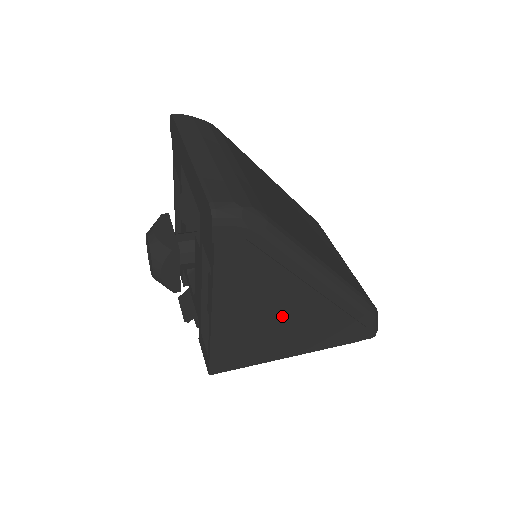
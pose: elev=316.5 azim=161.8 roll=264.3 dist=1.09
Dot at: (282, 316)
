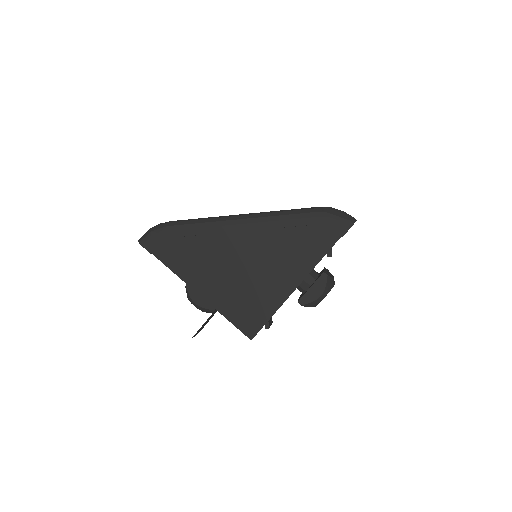
Dot at: (242, 264)
